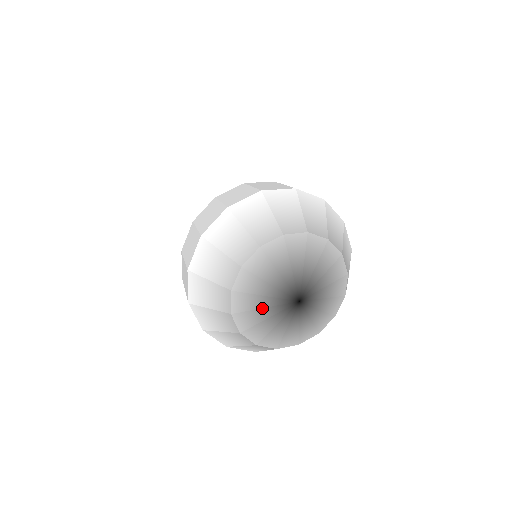
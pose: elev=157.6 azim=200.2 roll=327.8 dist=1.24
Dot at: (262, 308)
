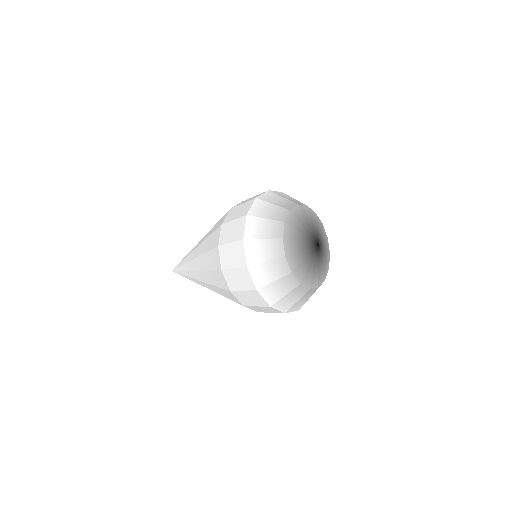
Dot at: (299, 241)
